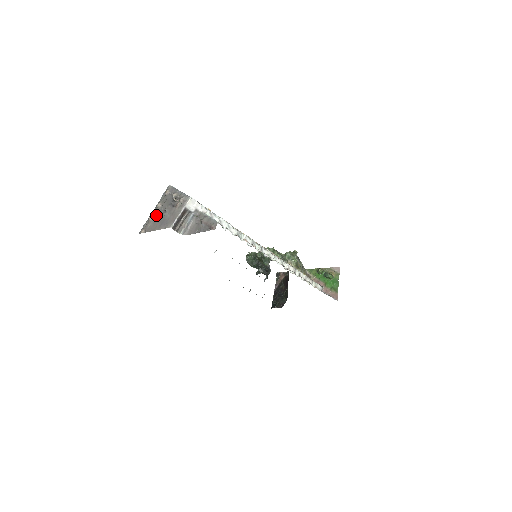
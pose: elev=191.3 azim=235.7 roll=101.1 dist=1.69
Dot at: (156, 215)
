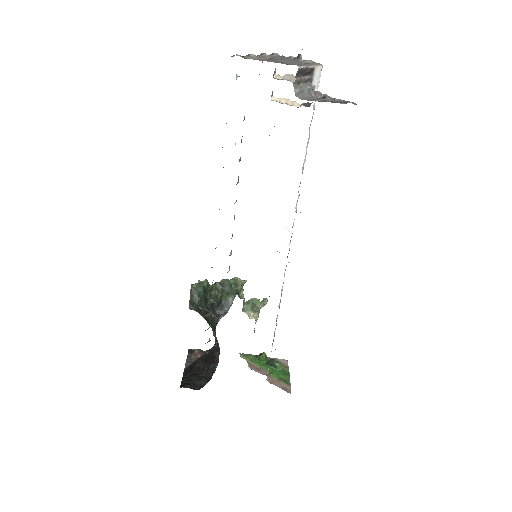
Dot at: (261, 57)
